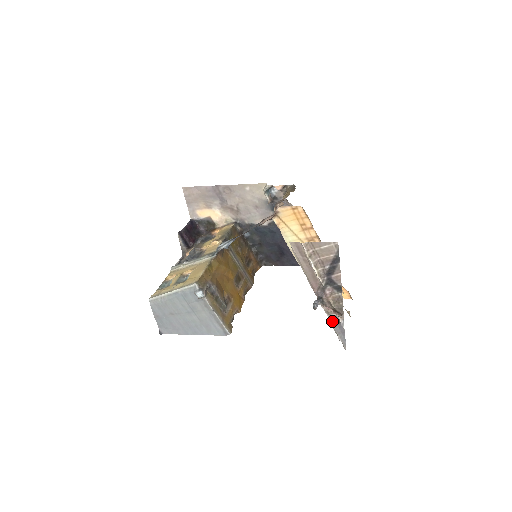
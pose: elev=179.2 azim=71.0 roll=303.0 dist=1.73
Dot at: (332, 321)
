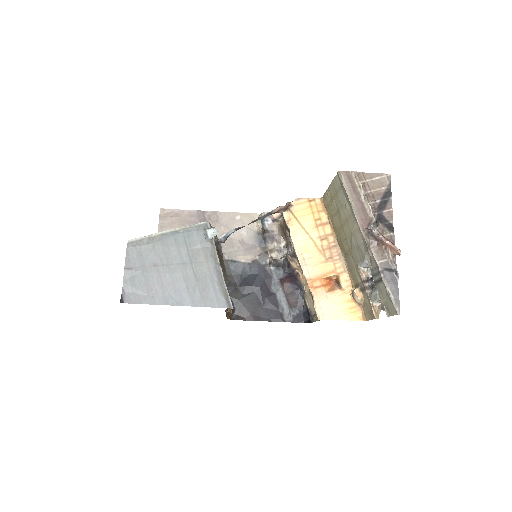
Dot at: (383, 268)
